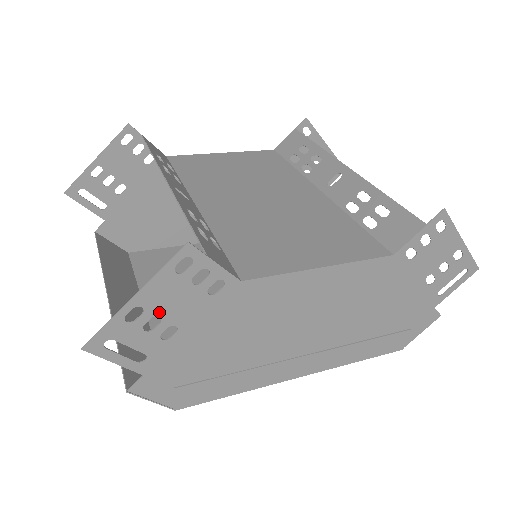
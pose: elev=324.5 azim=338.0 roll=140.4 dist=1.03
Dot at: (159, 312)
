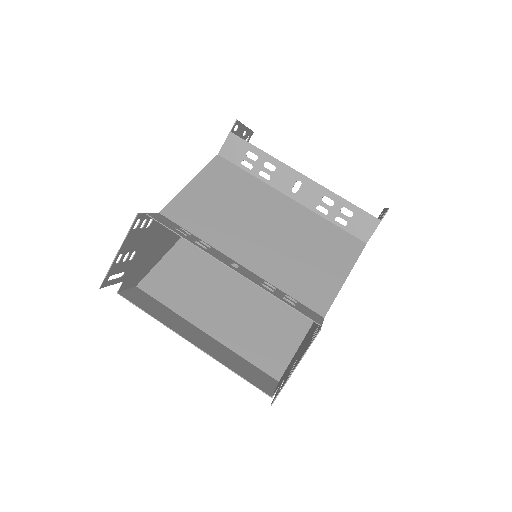
Dot at: occluded
